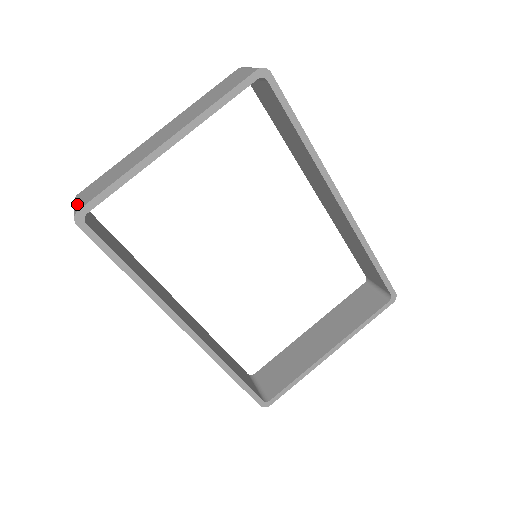
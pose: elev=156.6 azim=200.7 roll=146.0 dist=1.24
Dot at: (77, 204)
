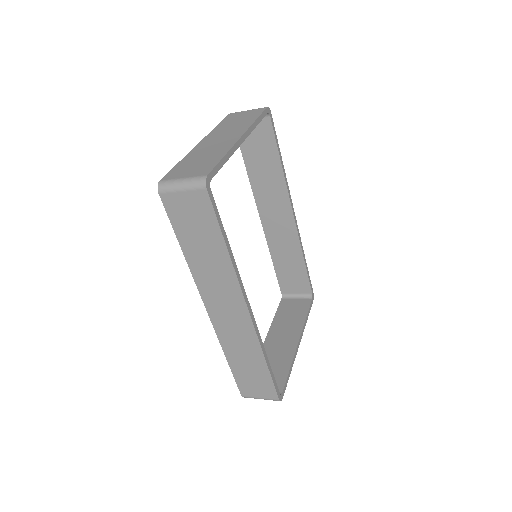
Dot at: (189, 177)
